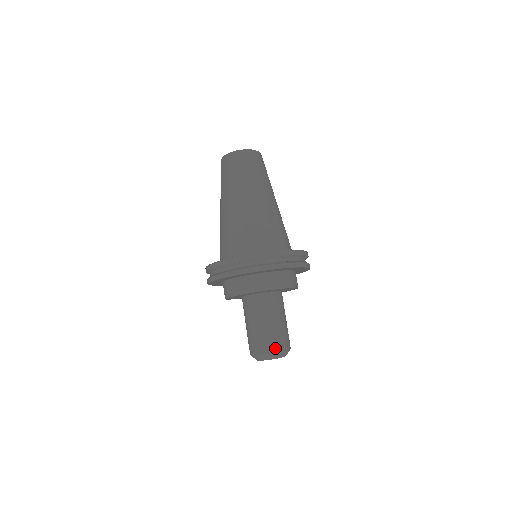
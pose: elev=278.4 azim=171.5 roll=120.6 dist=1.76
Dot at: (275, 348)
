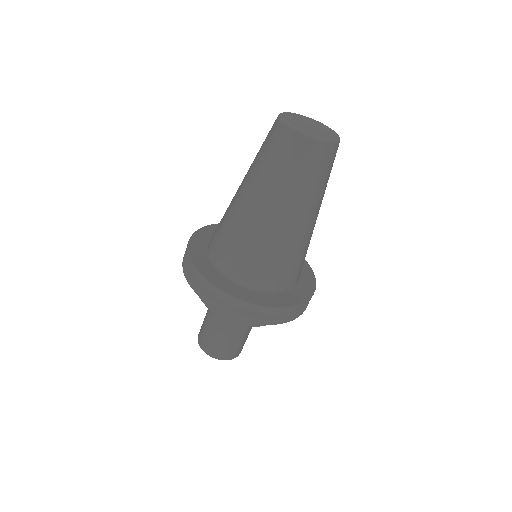
Dot at: (229, 357)
